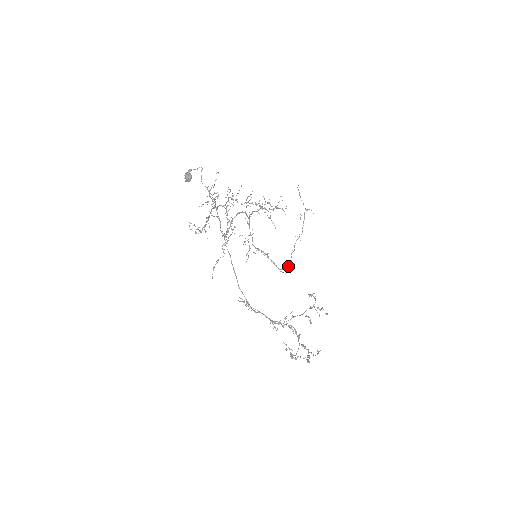
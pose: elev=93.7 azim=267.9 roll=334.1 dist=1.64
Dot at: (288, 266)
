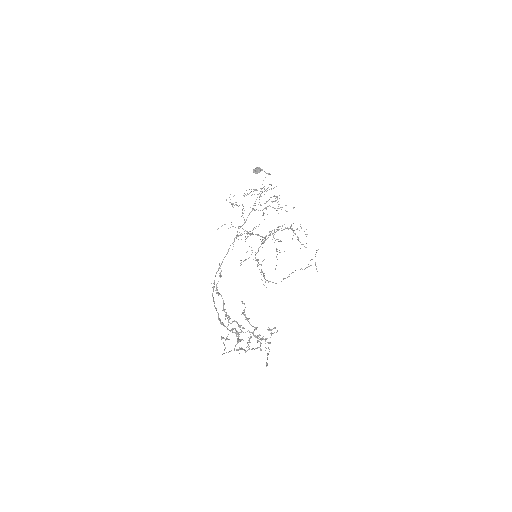
Dot at: occluded
